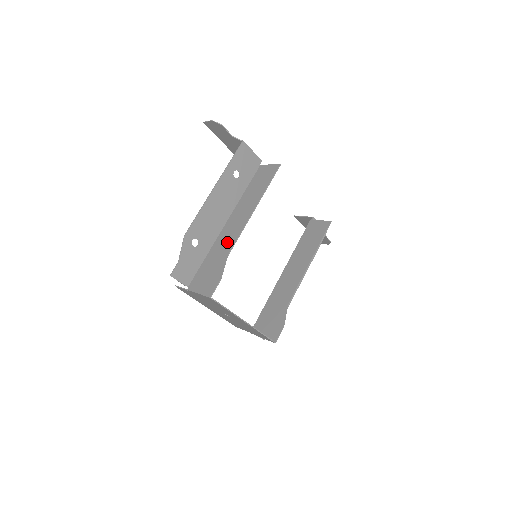
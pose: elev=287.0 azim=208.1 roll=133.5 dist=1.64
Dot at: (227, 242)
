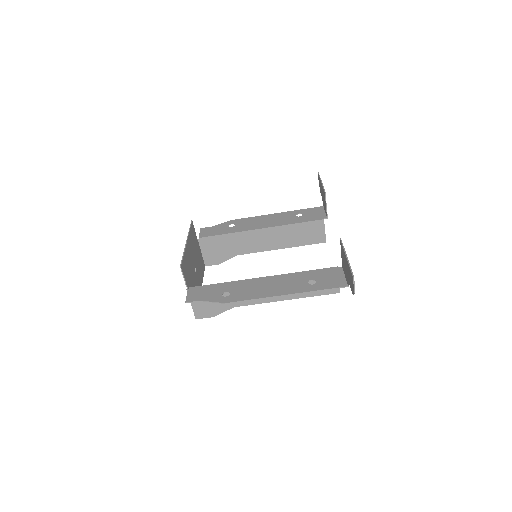
Dot at: occluded
